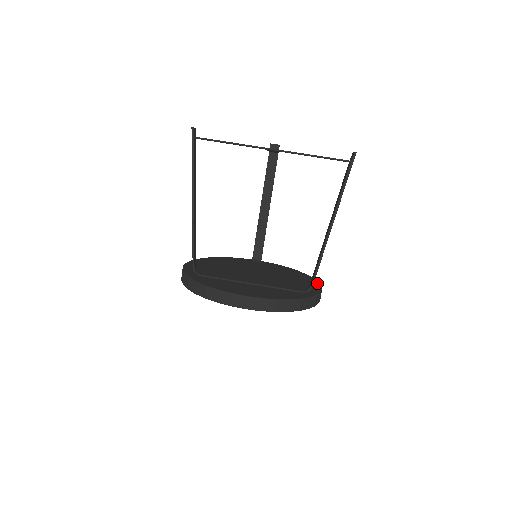
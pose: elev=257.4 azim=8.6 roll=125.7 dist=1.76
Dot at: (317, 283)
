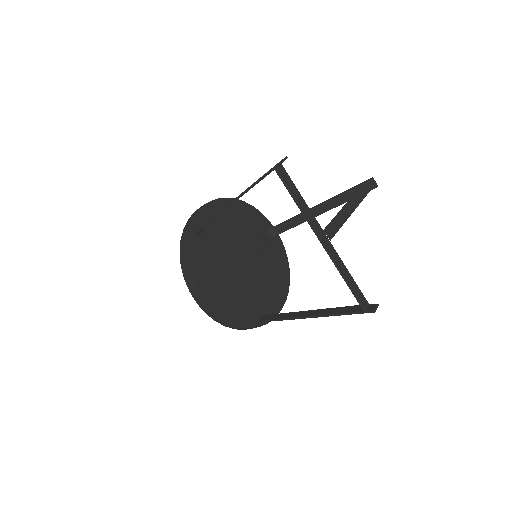
Dot at: (281, 305)
